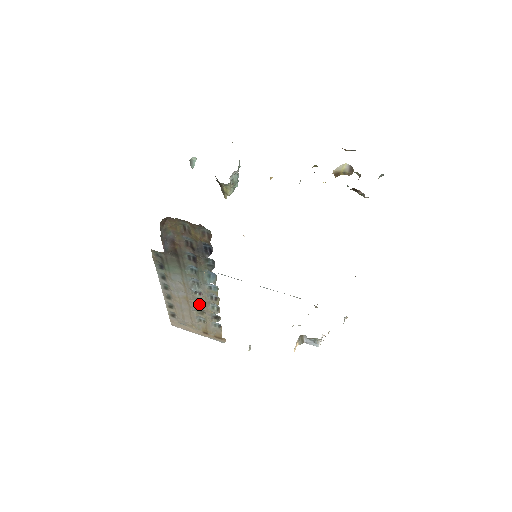
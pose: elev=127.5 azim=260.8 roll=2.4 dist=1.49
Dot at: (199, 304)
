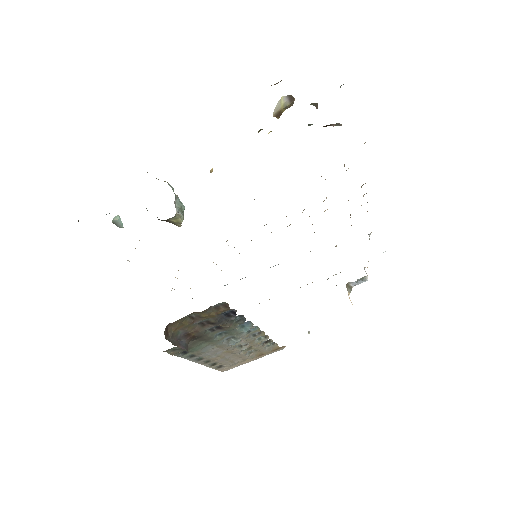
Dot at: (243, 346)
